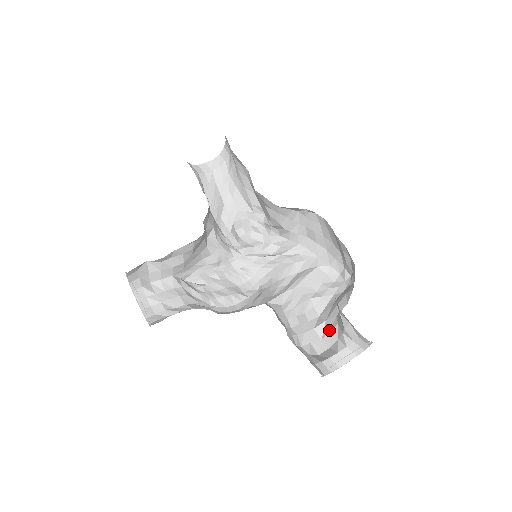
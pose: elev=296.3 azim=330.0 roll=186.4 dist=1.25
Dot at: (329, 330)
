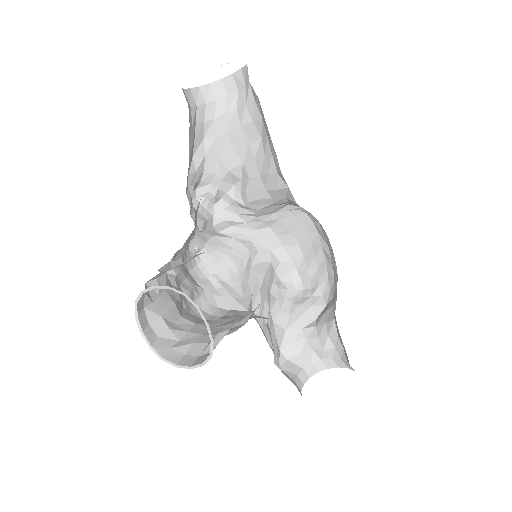
Dot at: (292, 342)
